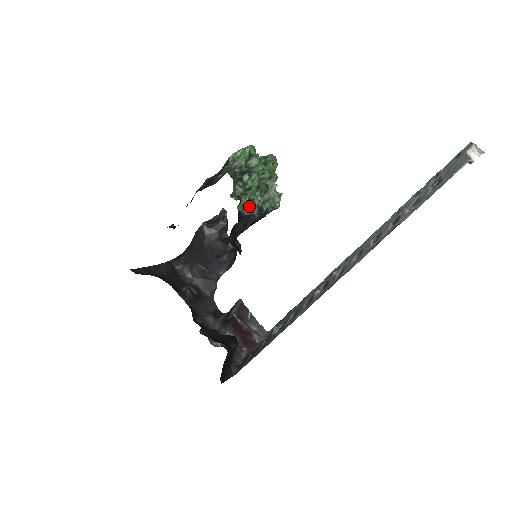
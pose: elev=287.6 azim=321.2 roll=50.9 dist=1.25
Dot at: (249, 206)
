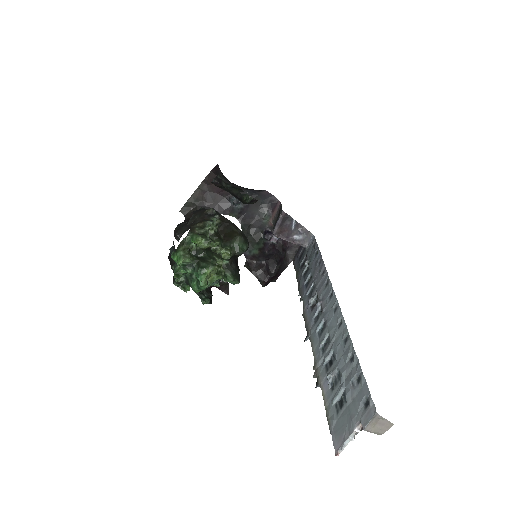
Dot at: occluded
